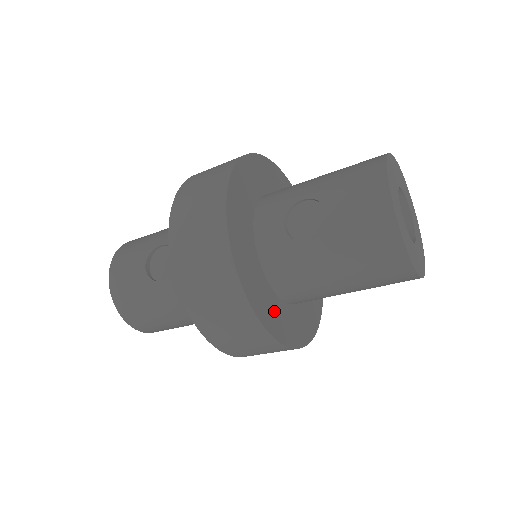
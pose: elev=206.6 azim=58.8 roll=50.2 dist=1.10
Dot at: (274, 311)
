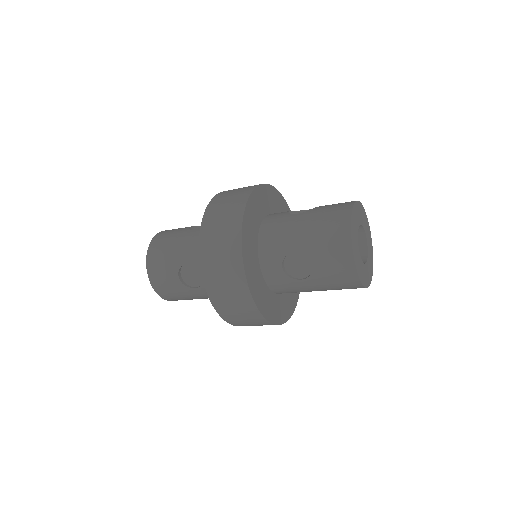
Dot at: (279, 307)
